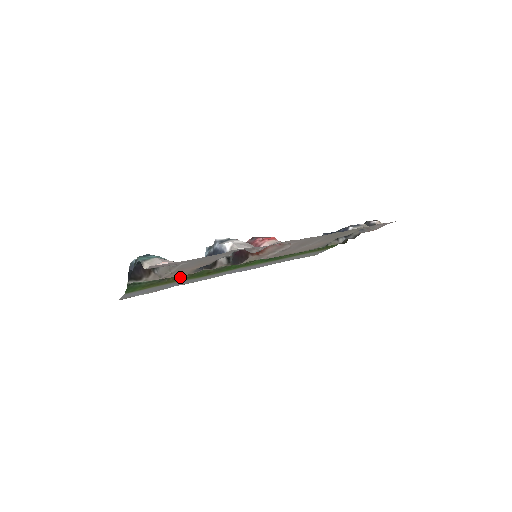
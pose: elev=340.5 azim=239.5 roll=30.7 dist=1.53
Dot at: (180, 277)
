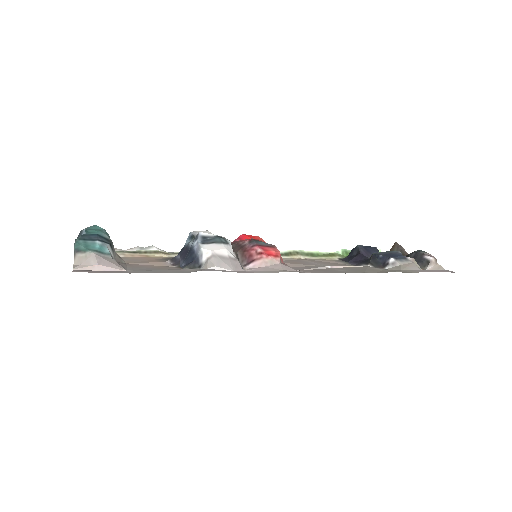
Dot at: occluded
